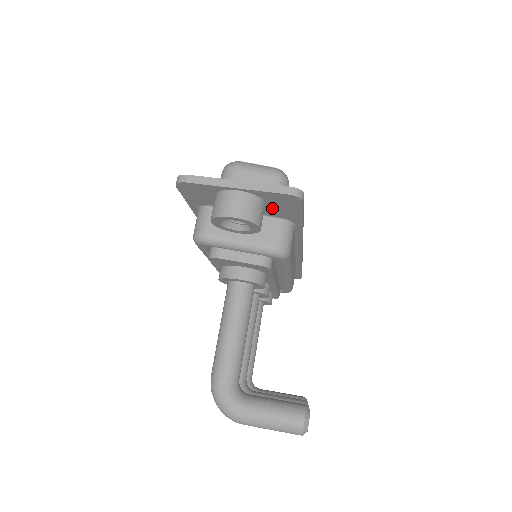
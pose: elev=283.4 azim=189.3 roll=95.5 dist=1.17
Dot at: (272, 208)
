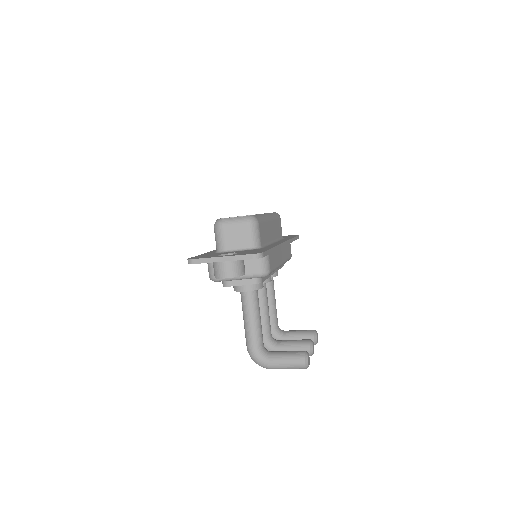
Dot at: occluded
